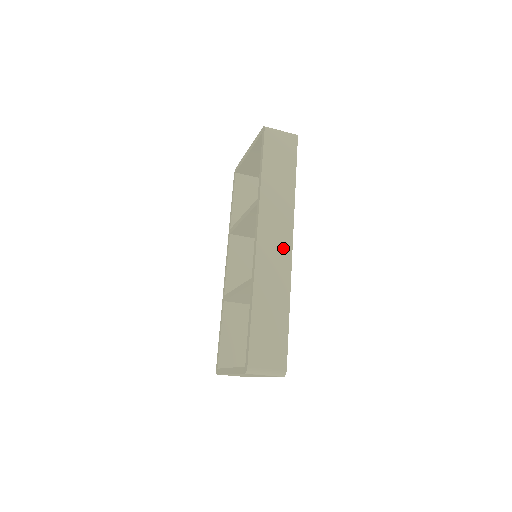
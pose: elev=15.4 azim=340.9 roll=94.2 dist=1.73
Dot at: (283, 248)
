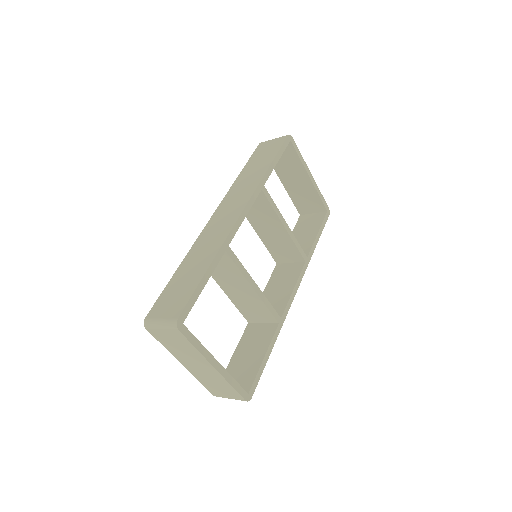
Dot at: (232, 216)
